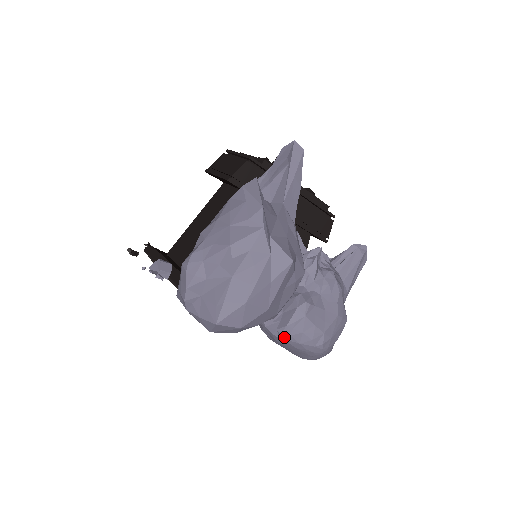
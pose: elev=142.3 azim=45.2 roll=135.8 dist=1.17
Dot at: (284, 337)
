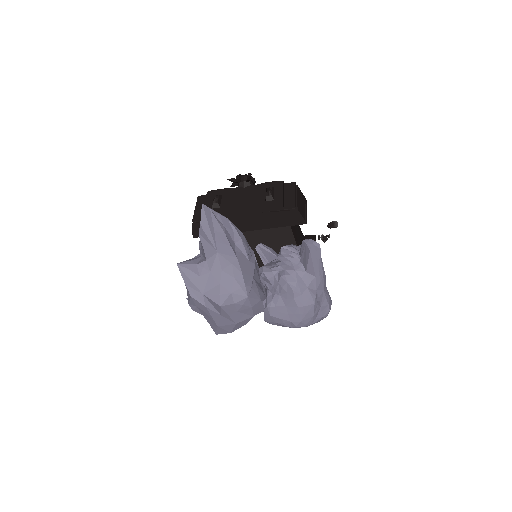
Dot at: occluded
